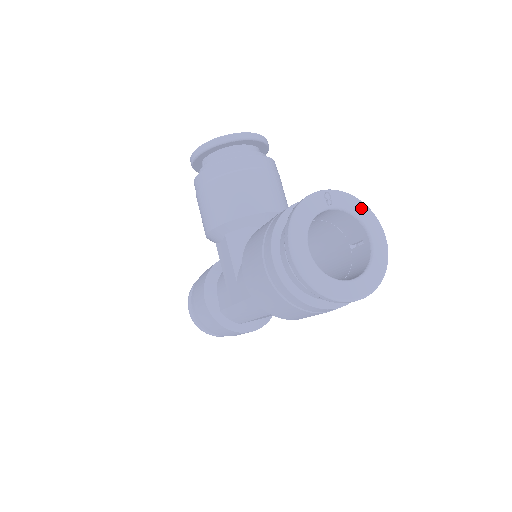
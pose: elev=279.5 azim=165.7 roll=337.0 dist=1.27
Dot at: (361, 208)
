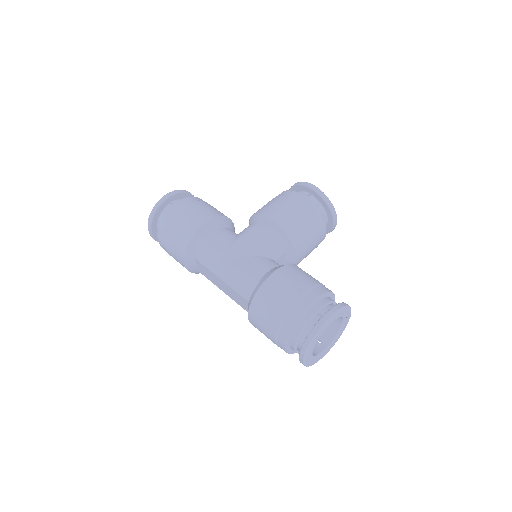
Dot at: (341, 334)
